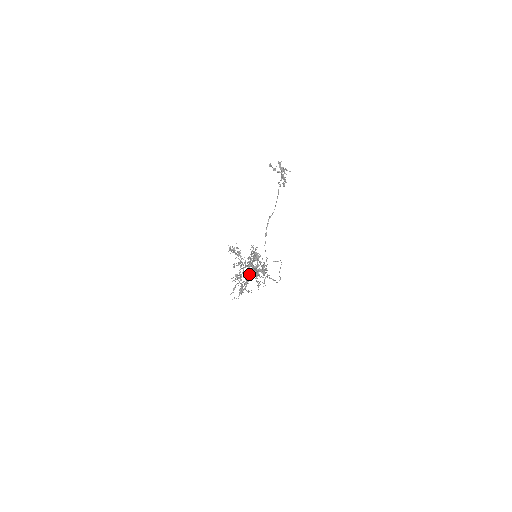
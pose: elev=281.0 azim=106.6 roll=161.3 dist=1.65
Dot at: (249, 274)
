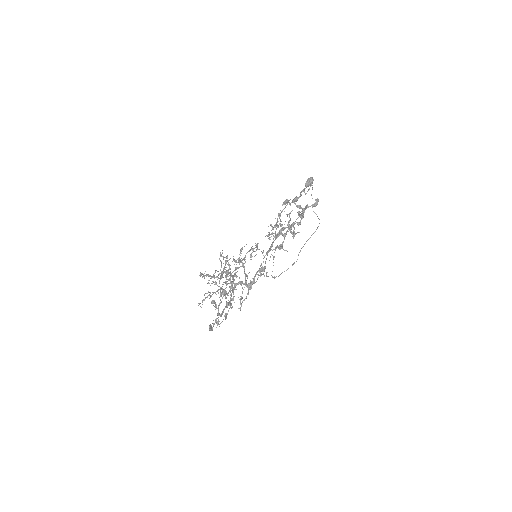
Dot at: (237, 276)
